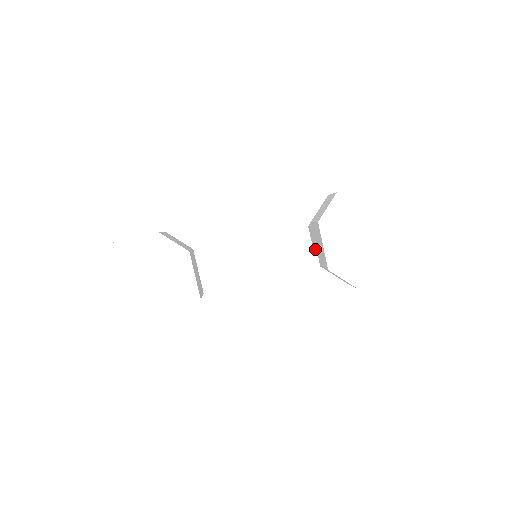
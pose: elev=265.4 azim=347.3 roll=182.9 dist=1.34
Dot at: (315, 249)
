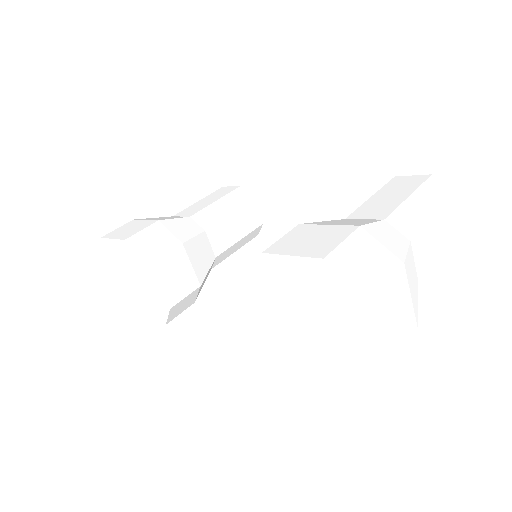
Dot at: occluded
